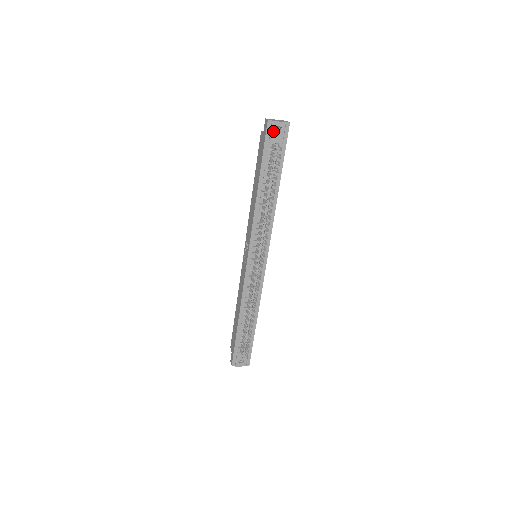
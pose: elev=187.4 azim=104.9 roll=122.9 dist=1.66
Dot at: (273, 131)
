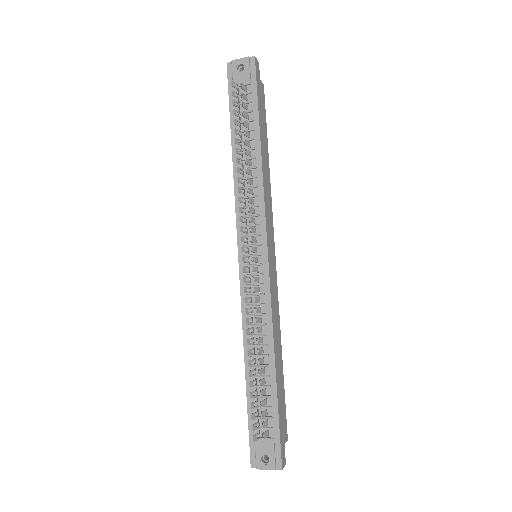
Dot at: (235, 72)
